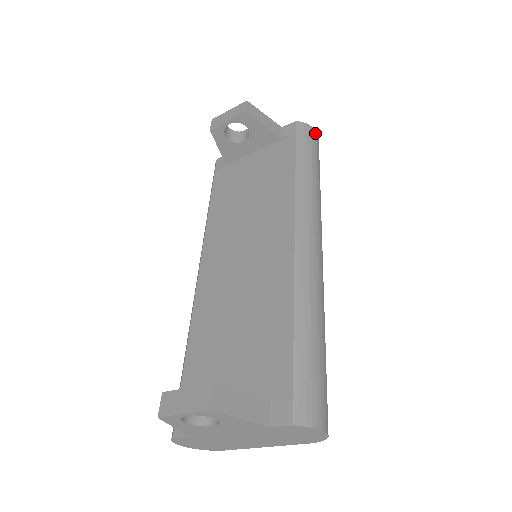
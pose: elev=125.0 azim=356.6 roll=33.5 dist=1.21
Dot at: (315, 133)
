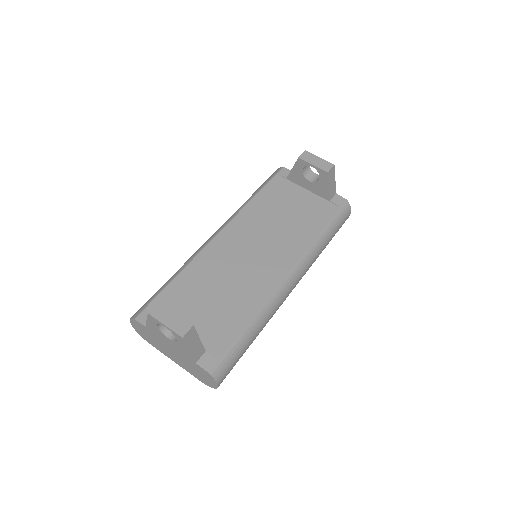
Dot at: (349, 215)
